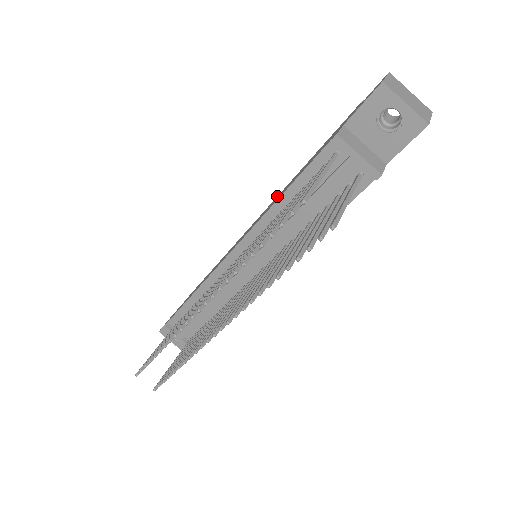
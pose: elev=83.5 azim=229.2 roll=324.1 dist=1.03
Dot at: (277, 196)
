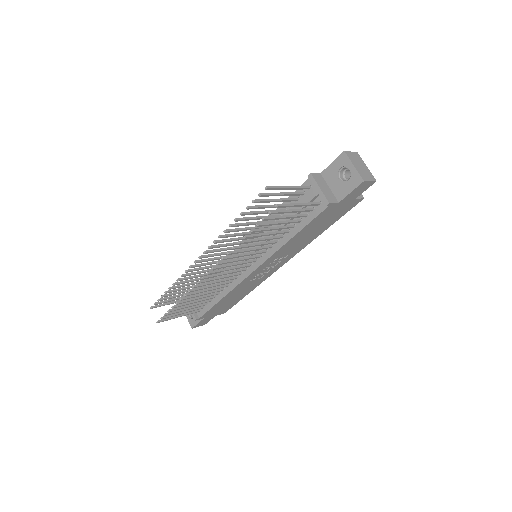
Dot at: occluded
